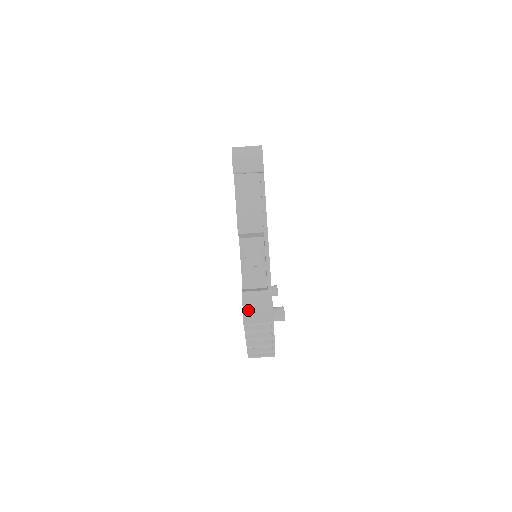
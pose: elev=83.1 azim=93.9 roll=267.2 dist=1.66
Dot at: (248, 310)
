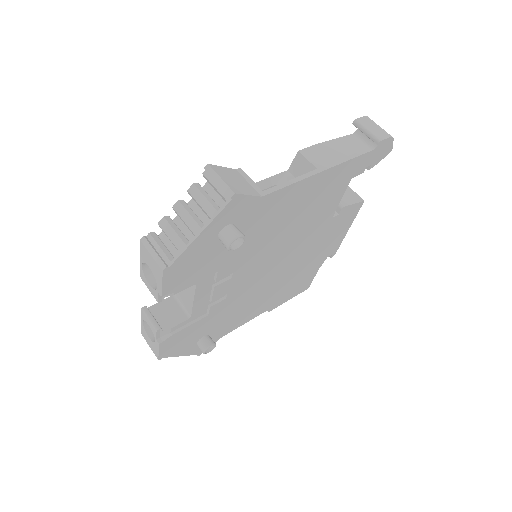
Dot at: (226, 171)
